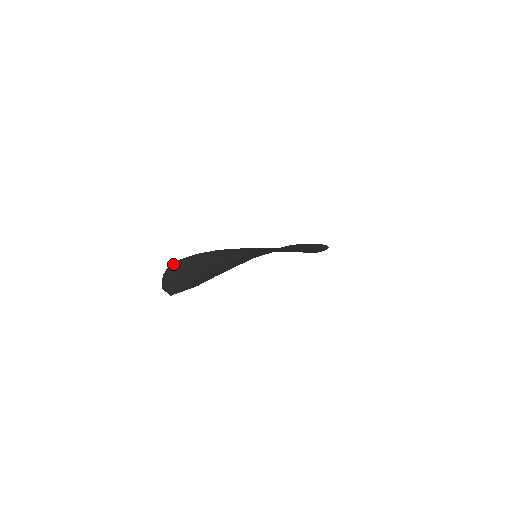
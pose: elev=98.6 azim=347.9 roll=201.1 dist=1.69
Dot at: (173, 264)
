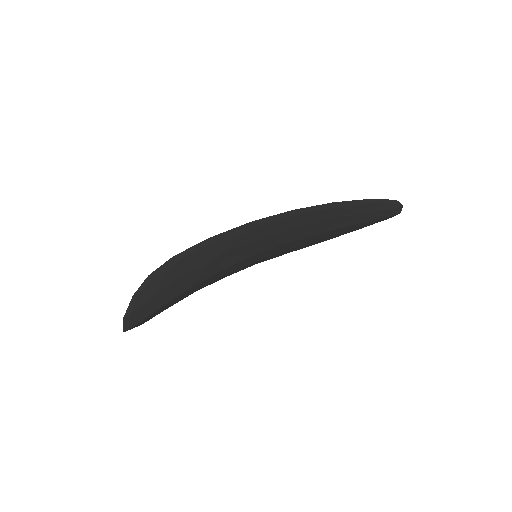
Dot at: occluded
